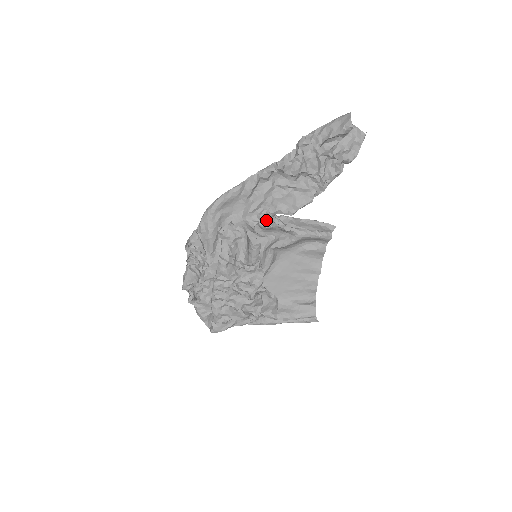
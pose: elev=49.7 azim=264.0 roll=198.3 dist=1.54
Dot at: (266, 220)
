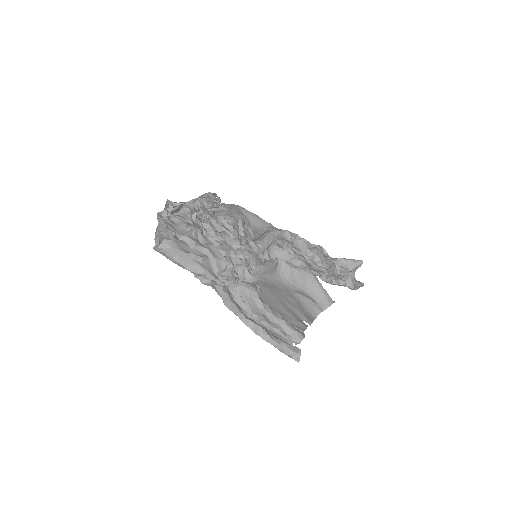
Dot at: (281, 246)
